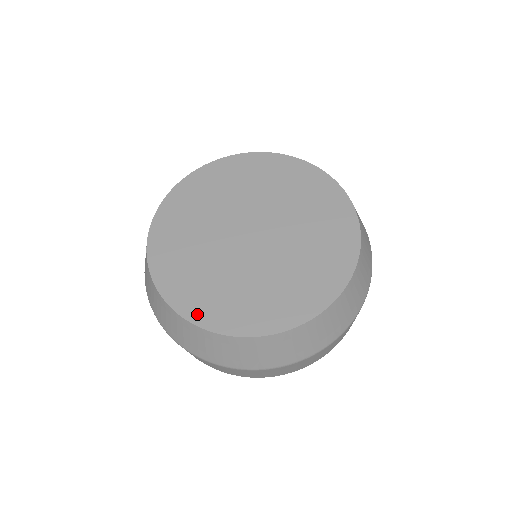
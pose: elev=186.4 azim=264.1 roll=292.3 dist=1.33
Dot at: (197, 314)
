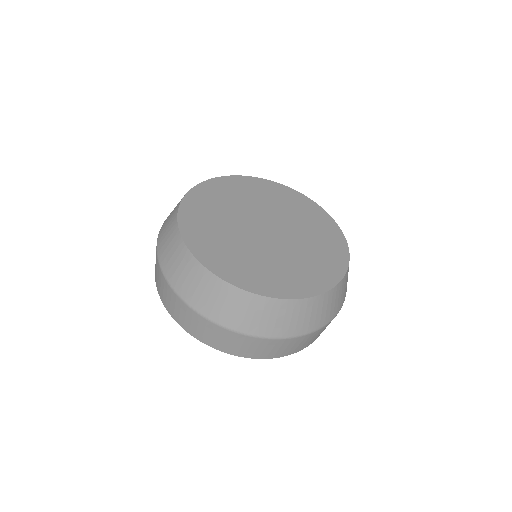
Dot at: (219, 269)
